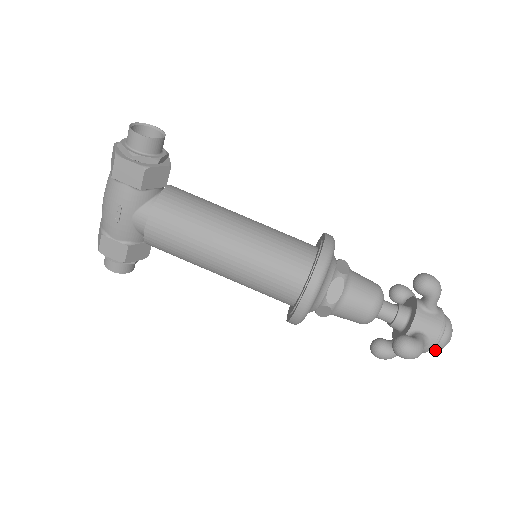
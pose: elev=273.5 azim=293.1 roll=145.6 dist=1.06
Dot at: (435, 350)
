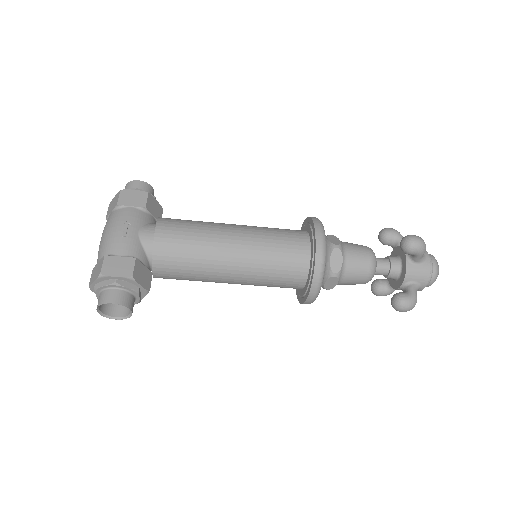
Dot at: occluded
